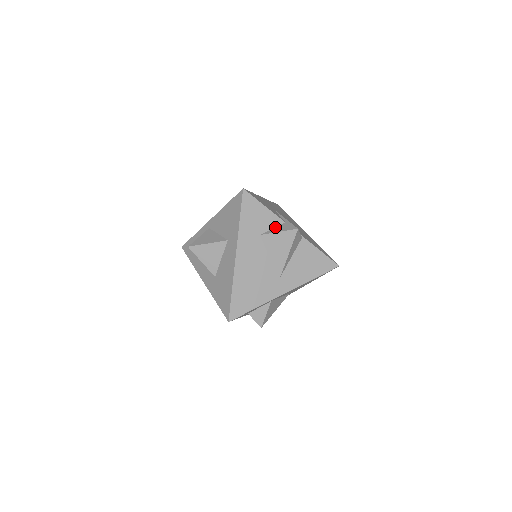
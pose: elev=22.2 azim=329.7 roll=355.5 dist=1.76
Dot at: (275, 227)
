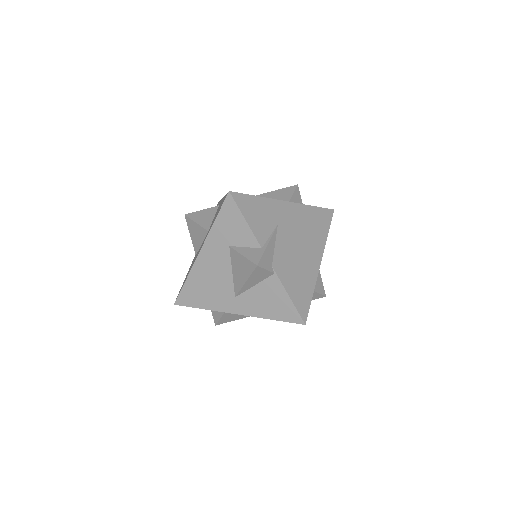
Dot at: (248, 247)
